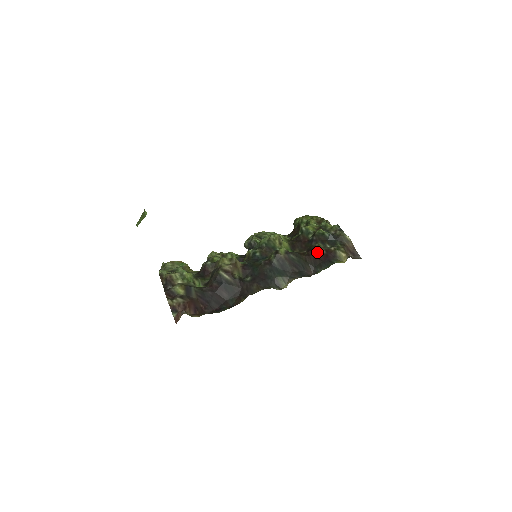
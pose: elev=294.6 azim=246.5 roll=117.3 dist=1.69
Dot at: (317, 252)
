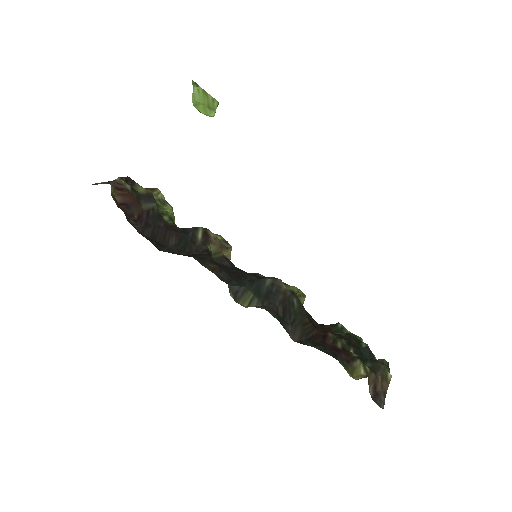
Dot at: (330, 336)
